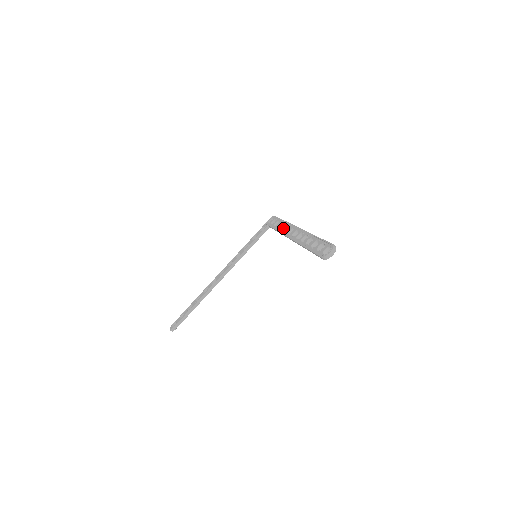
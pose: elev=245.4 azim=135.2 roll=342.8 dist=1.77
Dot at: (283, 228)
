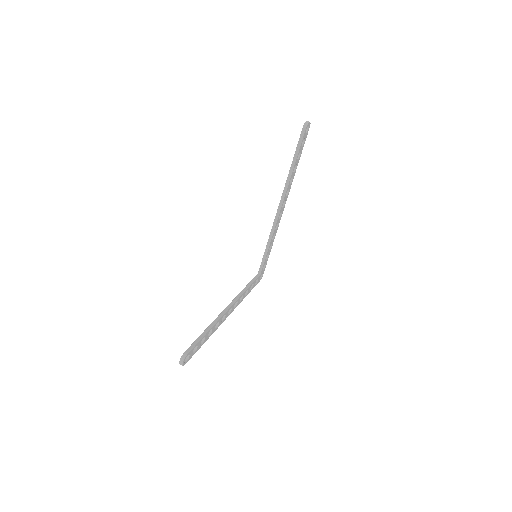
Dot at: occluded
